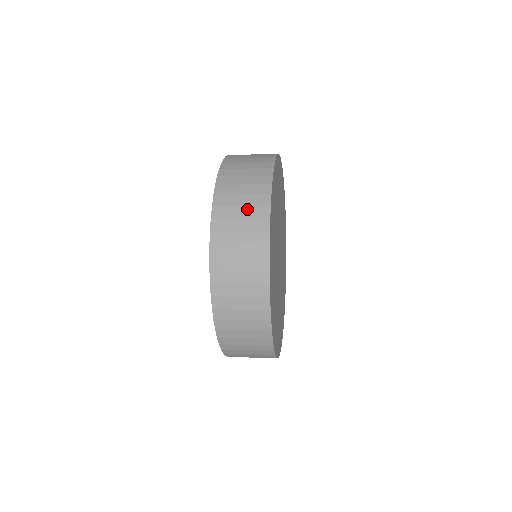
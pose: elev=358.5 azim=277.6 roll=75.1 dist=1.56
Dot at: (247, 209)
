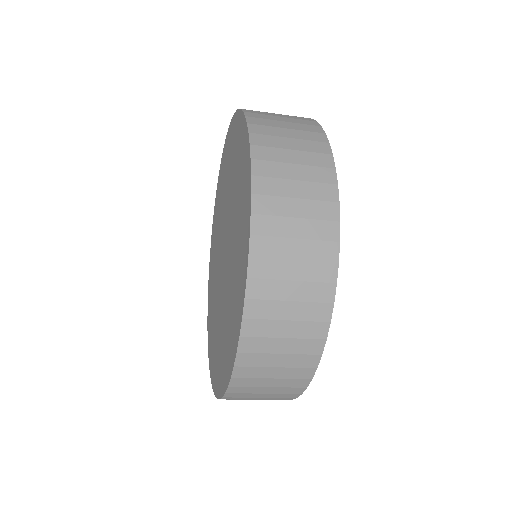
Dot at: (286, 116)
